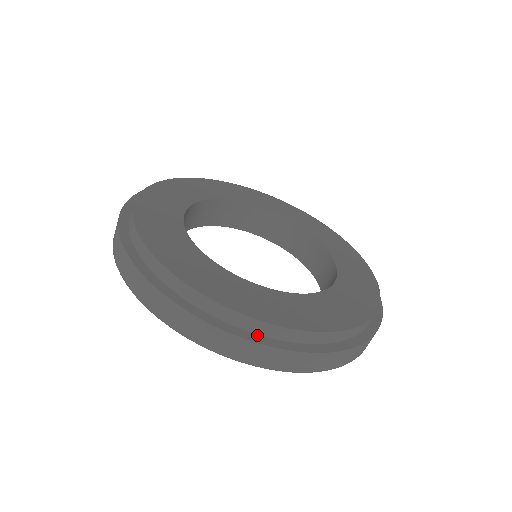
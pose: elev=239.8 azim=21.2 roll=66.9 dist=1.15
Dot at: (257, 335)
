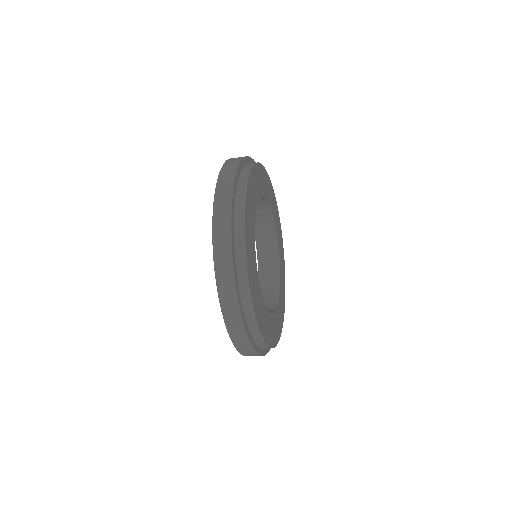
Dot at: (256, 344)
